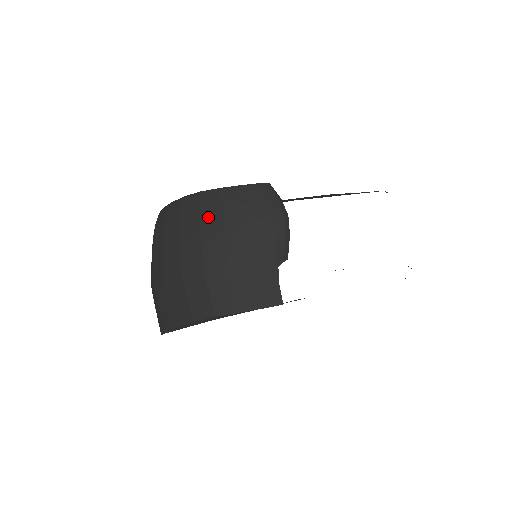
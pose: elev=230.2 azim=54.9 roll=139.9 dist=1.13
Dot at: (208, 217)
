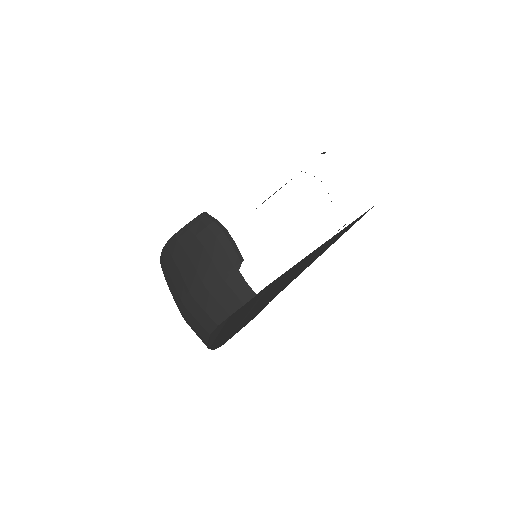
Dot at: (178, 258)
